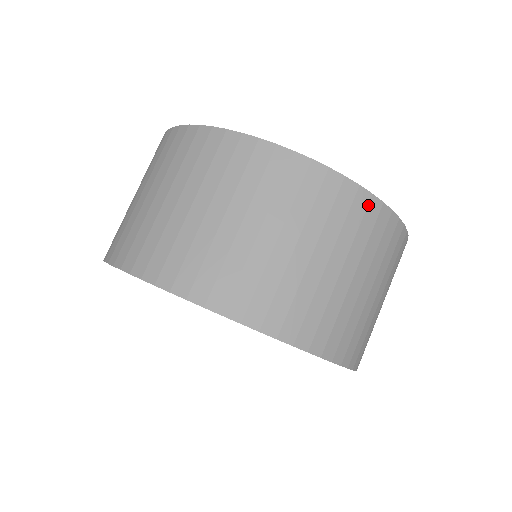
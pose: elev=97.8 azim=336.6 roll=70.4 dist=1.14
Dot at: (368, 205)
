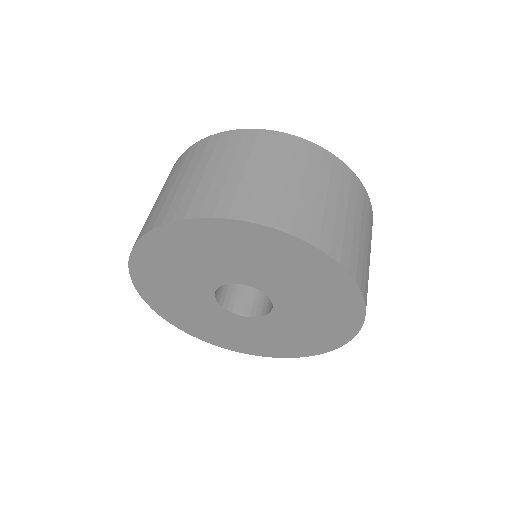
Dot at: (270, 136)
